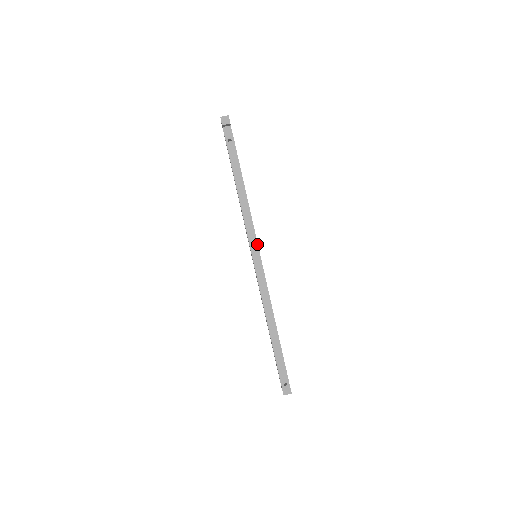
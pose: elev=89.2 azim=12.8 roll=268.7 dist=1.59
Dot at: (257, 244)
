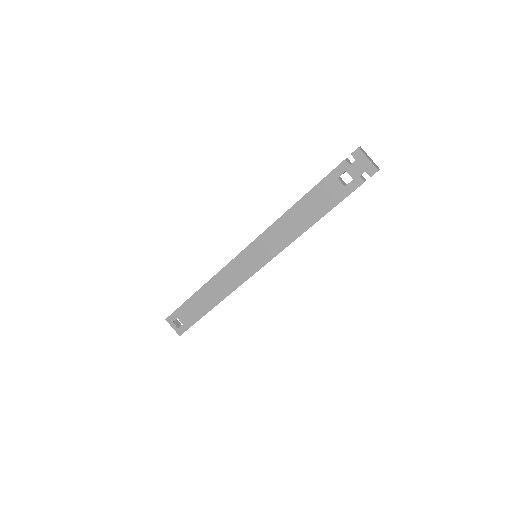
Dot at: occluded
